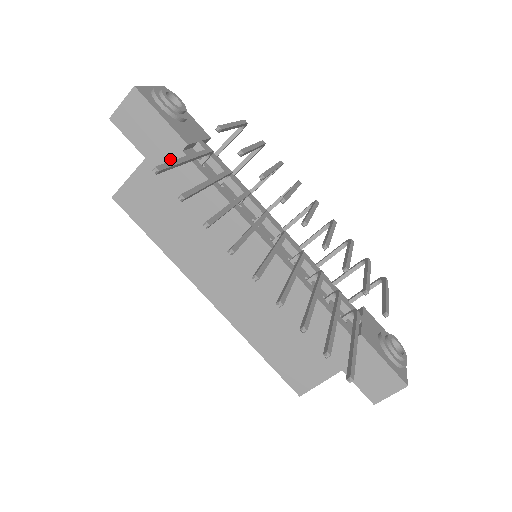
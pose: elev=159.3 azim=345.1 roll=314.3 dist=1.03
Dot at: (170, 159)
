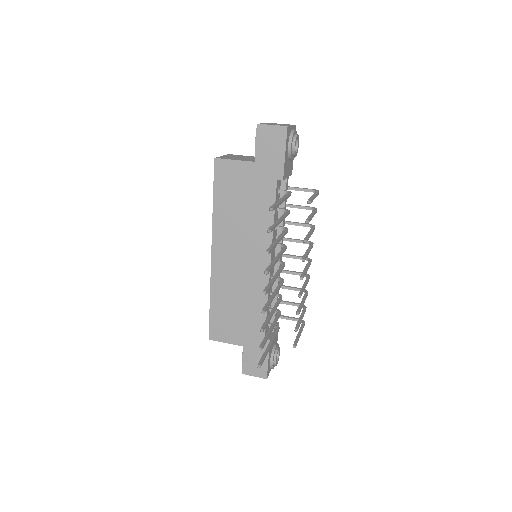
Dot at: (267, 176)
